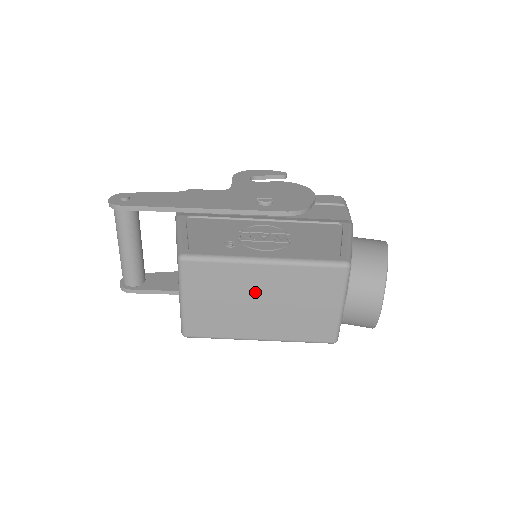
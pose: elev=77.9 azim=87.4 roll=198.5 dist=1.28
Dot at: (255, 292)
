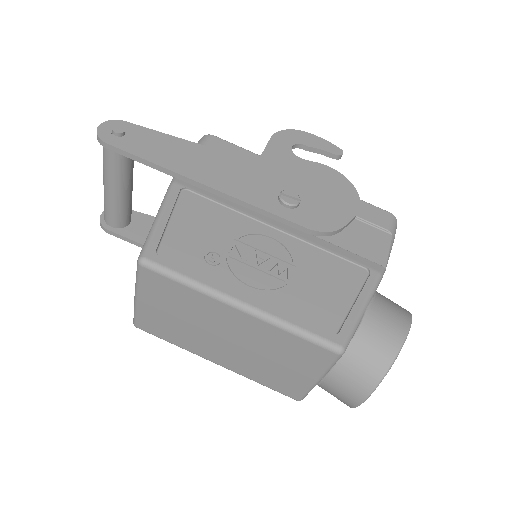
Dot at: (221, 327)
